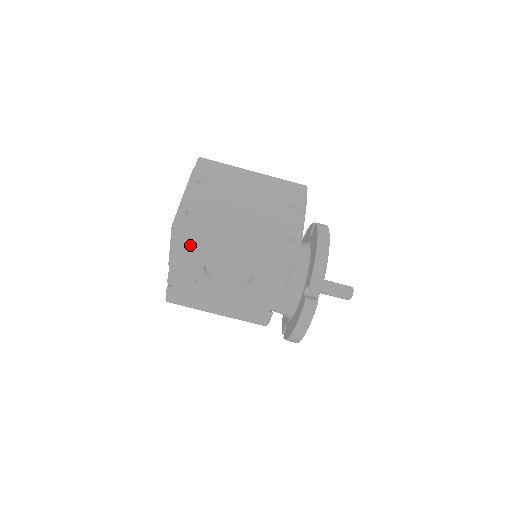
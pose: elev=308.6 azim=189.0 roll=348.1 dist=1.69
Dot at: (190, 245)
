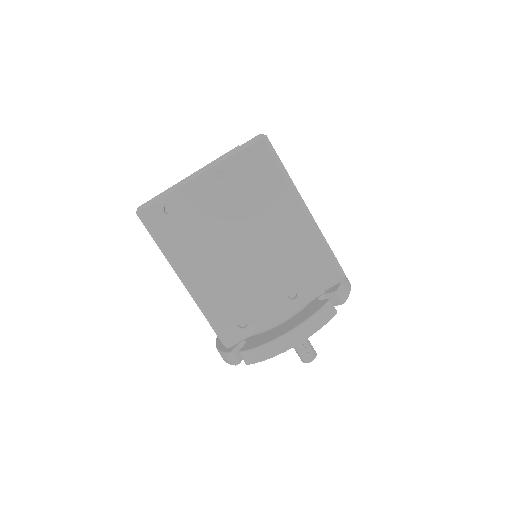
Dot at: occluded
